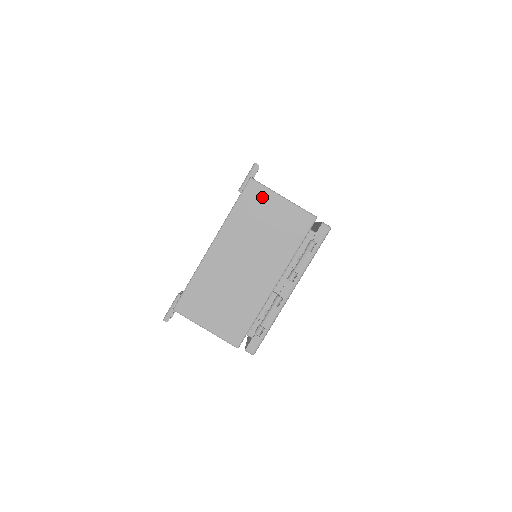
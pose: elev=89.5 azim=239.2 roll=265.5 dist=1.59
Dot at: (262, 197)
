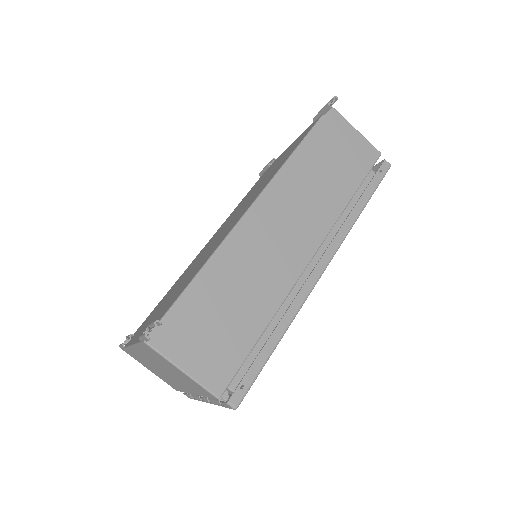
Dot at: (161, 358)
